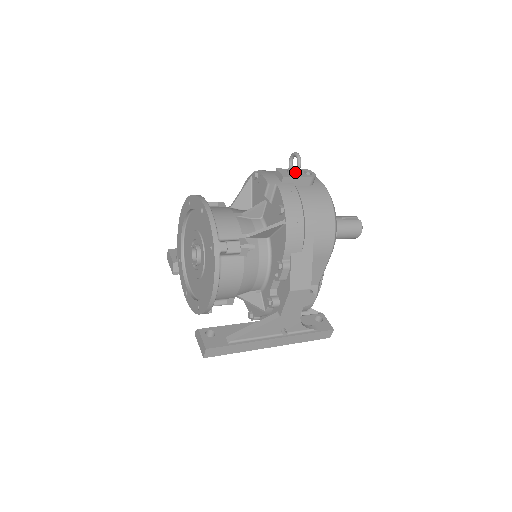
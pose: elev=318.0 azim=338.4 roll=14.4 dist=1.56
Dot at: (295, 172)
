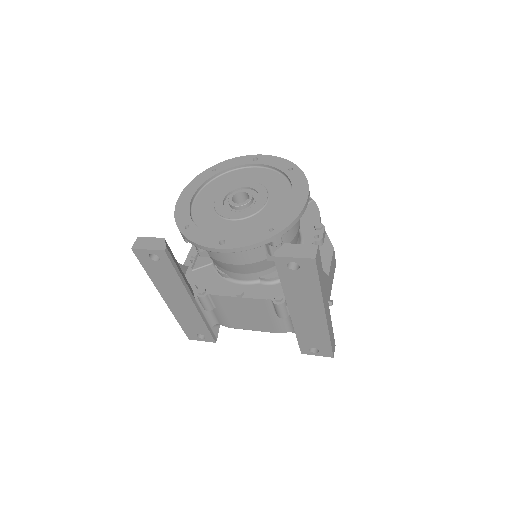
Dot at: occluded
